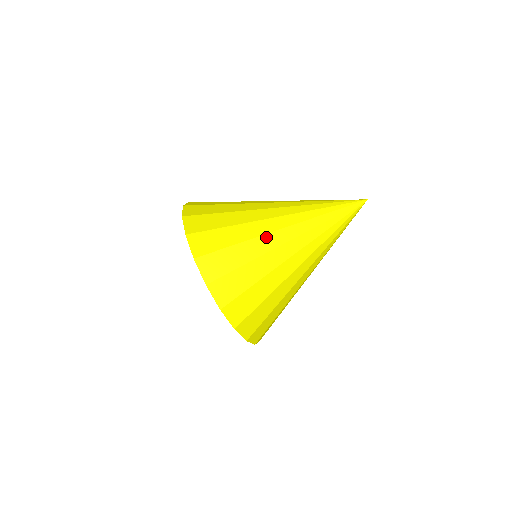
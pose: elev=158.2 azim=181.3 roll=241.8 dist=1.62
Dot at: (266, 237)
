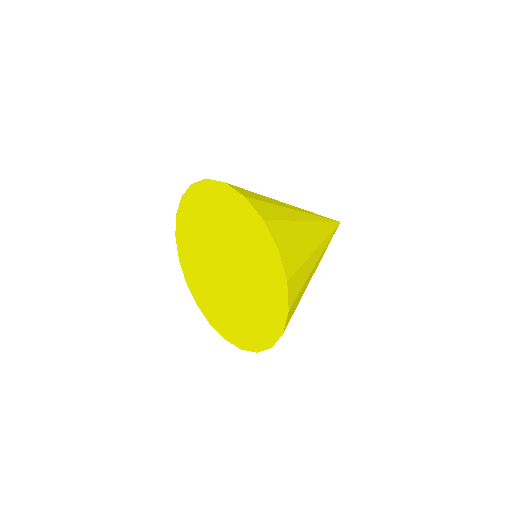
Dot at: (291, 210)
